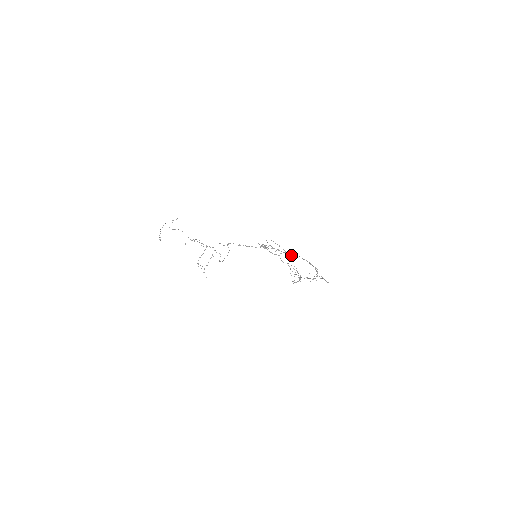
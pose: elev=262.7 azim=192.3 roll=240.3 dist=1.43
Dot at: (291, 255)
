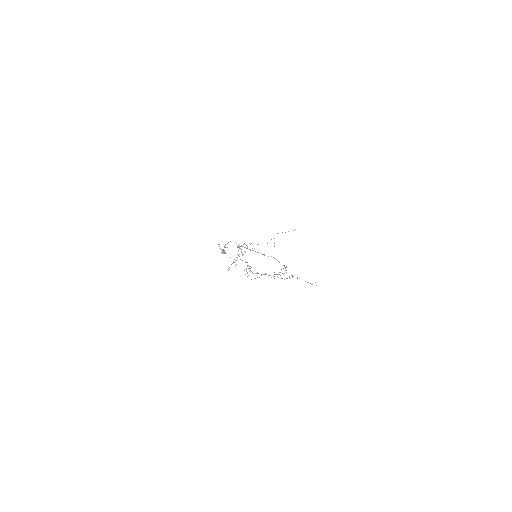
Dot at: (221, 252)
